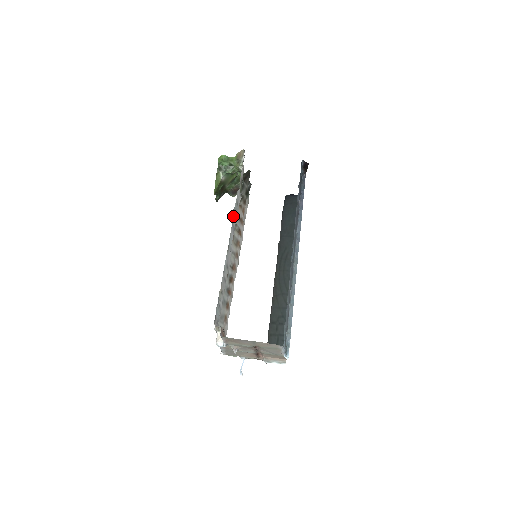
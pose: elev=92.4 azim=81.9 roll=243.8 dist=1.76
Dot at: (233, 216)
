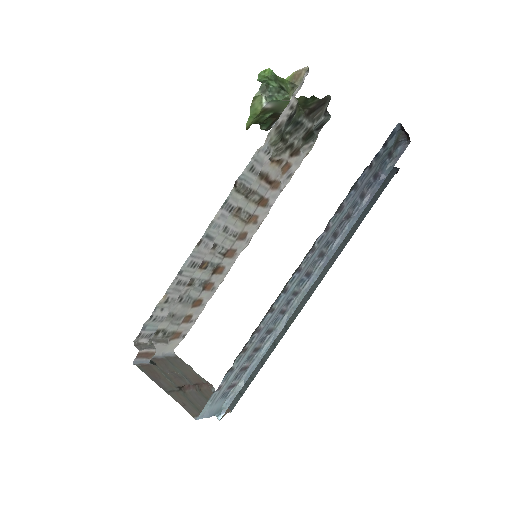
Dot at: (231, 192)
